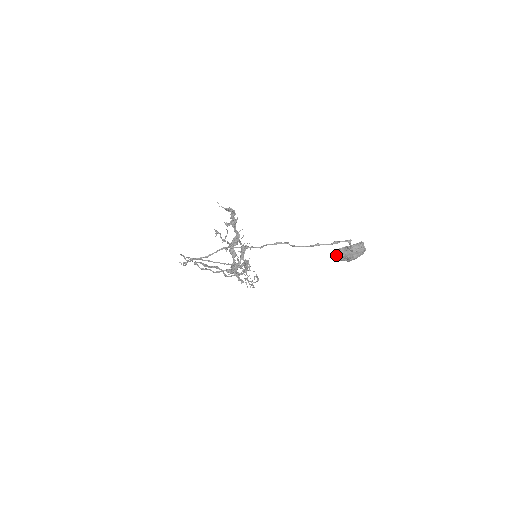
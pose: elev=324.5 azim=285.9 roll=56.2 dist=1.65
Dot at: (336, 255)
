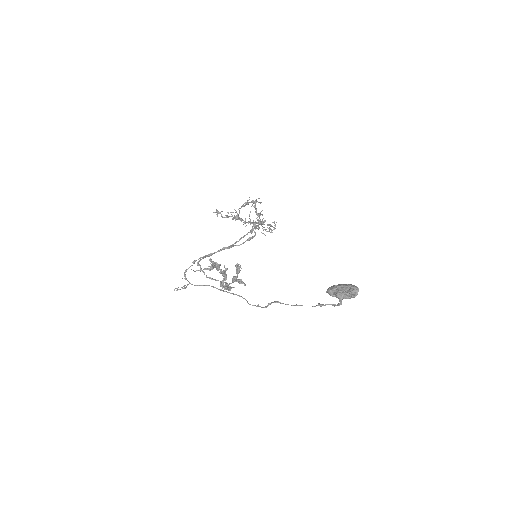
Dot at: (328, 293)
